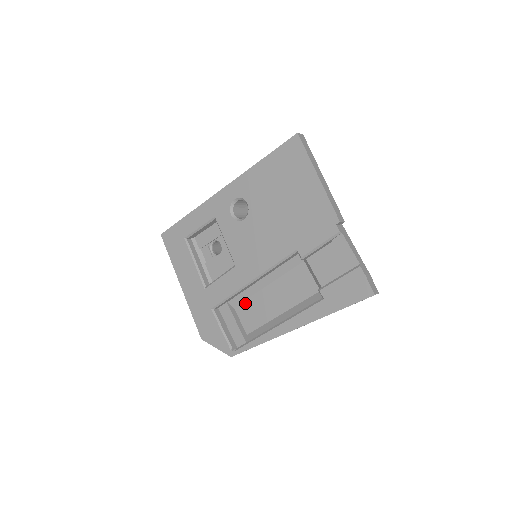
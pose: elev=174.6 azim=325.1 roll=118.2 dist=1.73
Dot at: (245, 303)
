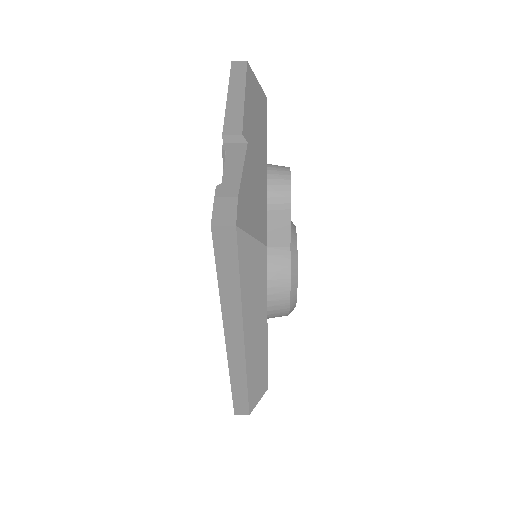
Dot at: occluded
